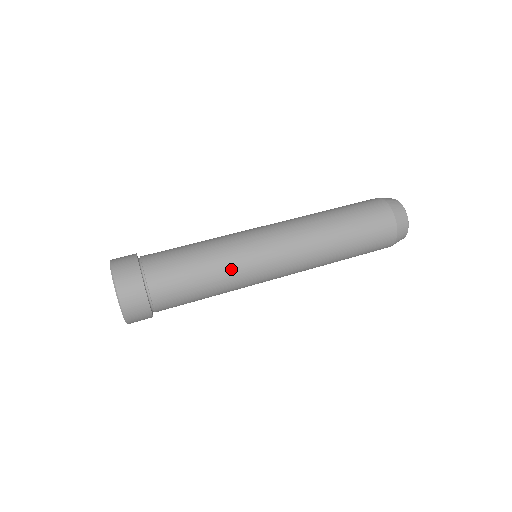
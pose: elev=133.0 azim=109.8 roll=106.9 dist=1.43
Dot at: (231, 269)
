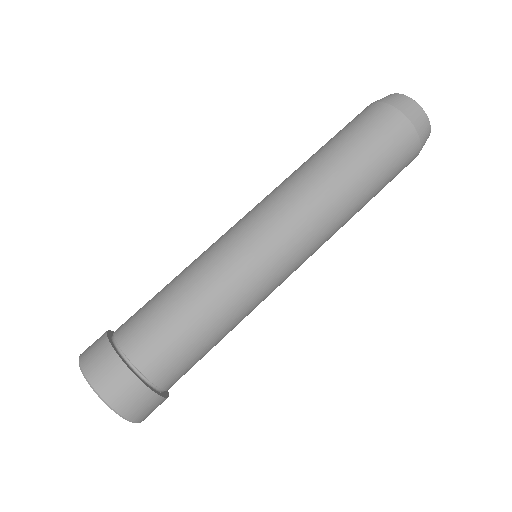
Dot at: (240, 302)
